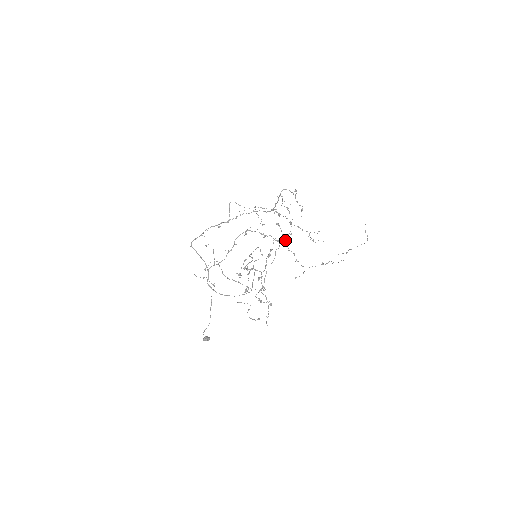
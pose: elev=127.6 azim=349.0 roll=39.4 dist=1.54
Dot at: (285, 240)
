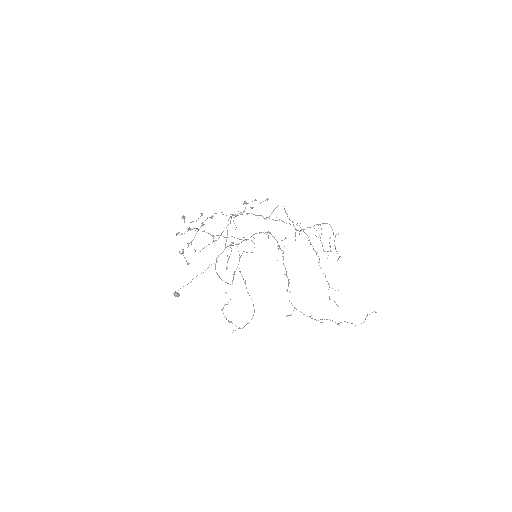
Dot at: (233, 214)
